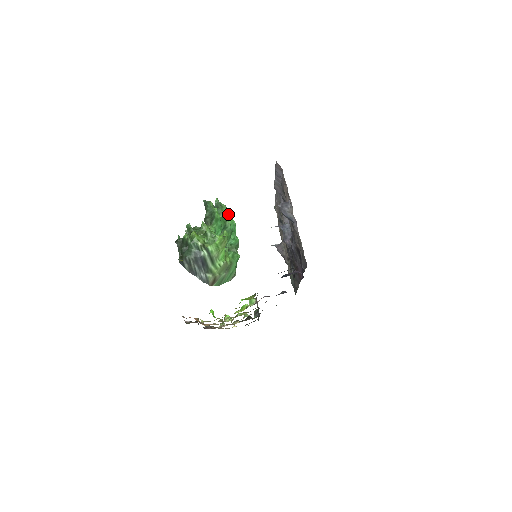
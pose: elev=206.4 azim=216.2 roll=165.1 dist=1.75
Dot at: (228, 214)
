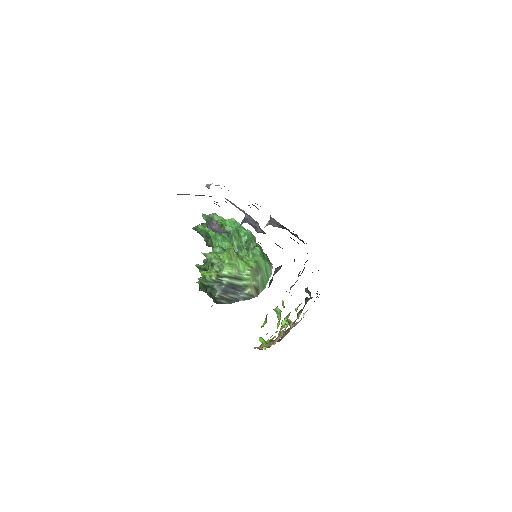
Dot at: (222, 218)
